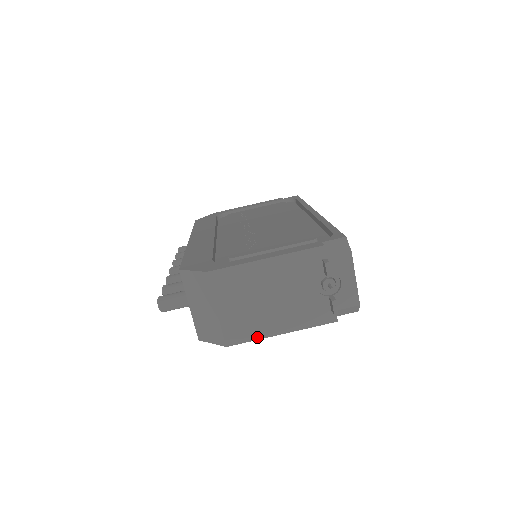
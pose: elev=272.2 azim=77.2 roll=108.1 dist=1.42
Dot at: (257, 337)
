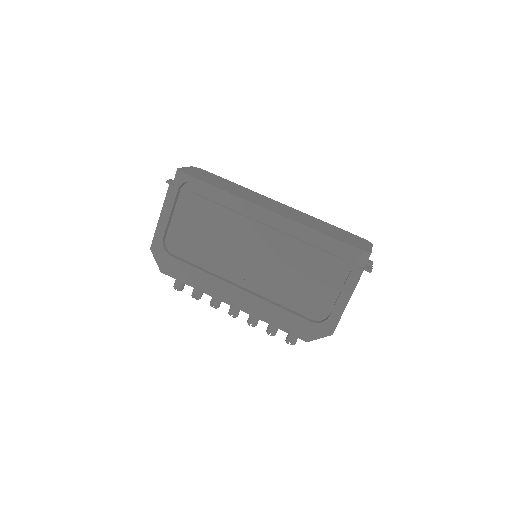
Dot at: occluded
